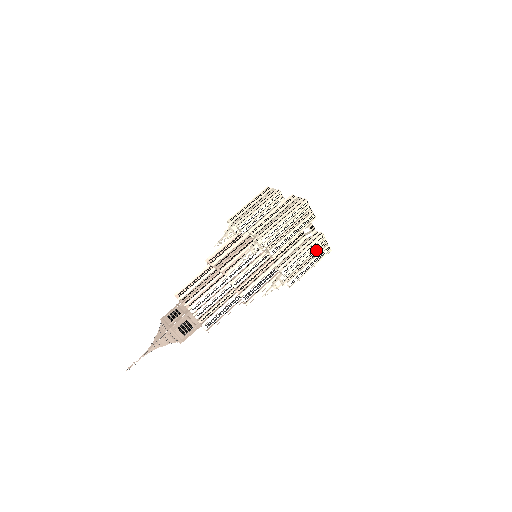
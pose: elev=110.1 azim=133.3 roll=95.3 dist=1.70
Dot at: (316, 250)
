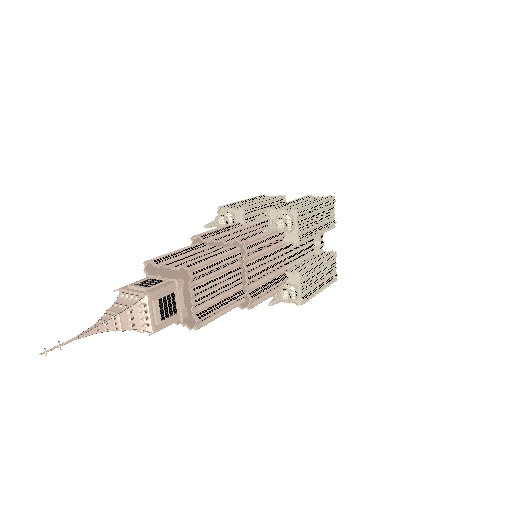
Dot at: (309, 200)
